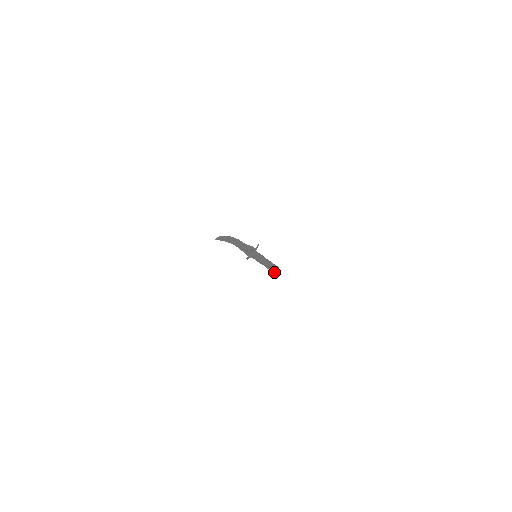
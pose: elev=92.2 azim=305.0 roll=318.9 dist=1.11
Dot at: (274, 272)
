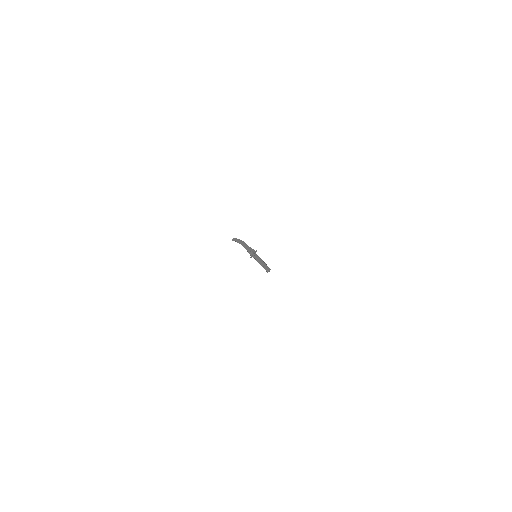
Dot at: (267, 271)
